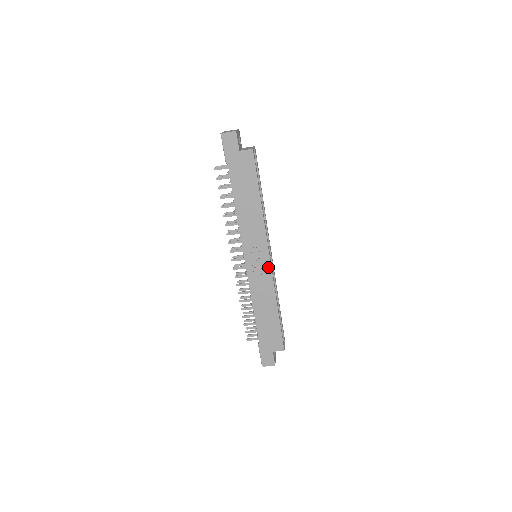
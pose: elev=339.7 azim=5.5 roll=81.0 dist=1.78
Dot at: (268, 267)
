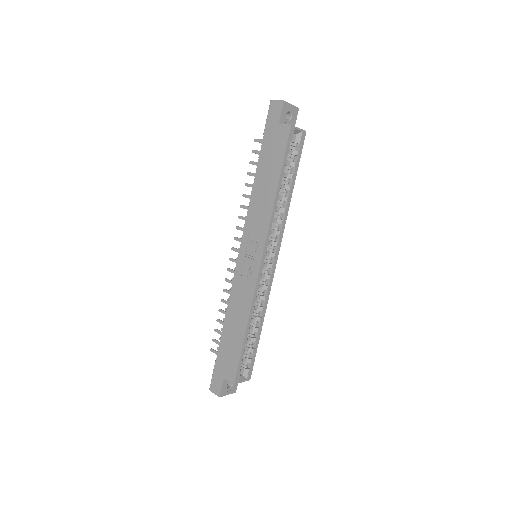
Dot at: (256, 271)
